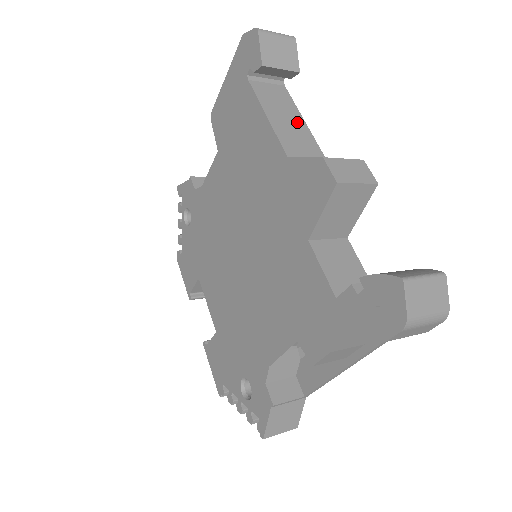
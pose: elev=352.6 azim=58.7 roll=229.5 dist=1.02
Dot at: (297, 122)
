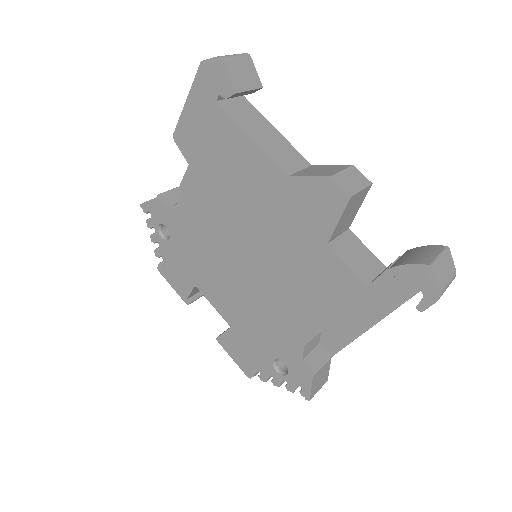
Dot at: (275, 136)
